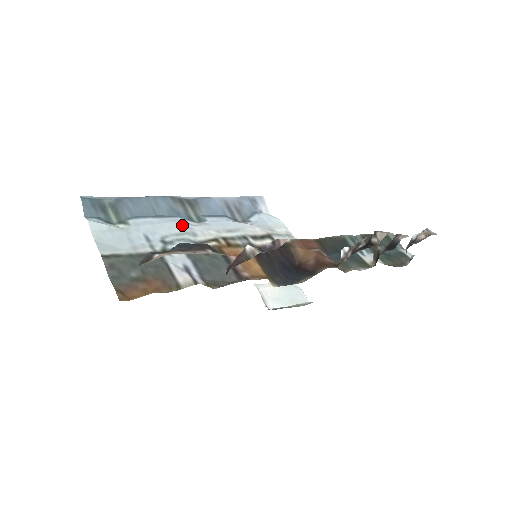
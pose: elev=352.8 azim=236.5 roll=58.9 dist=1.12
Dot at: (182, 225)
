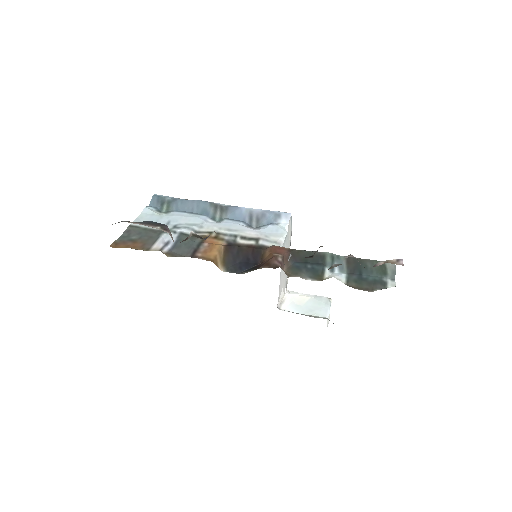
Dot at: (200, 220)
